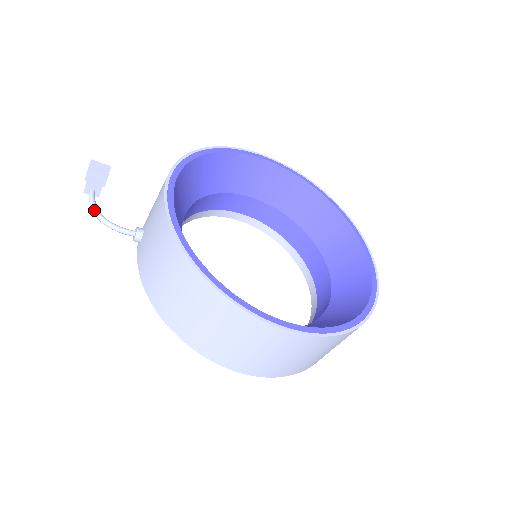
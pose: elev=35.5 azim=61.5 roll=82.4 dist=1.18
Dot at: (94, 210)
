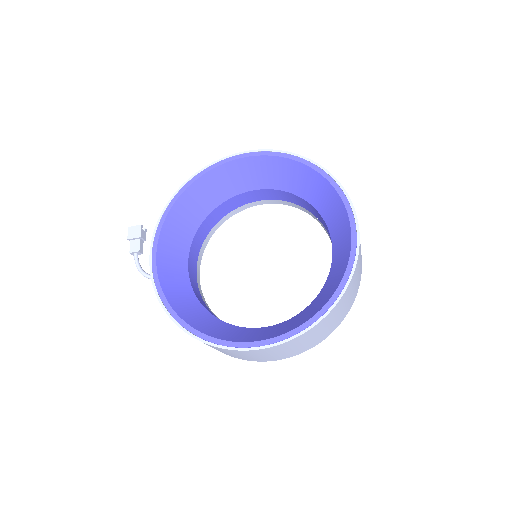
Dot at: occluded
